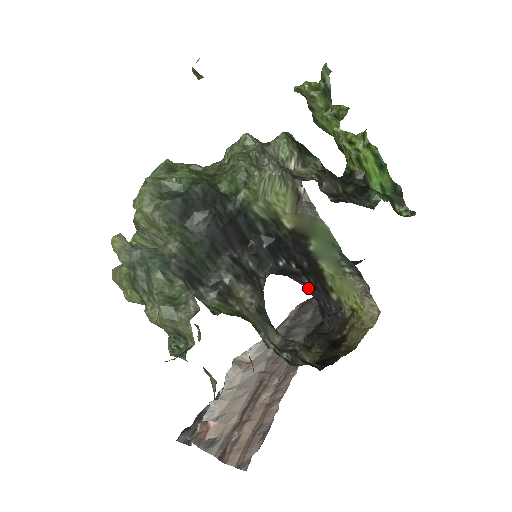
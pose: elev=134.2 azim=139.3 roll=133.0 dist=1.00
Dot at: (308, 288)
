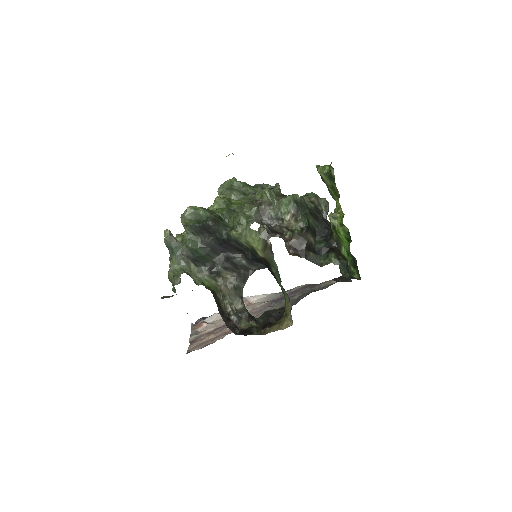
Dot at: occluded
